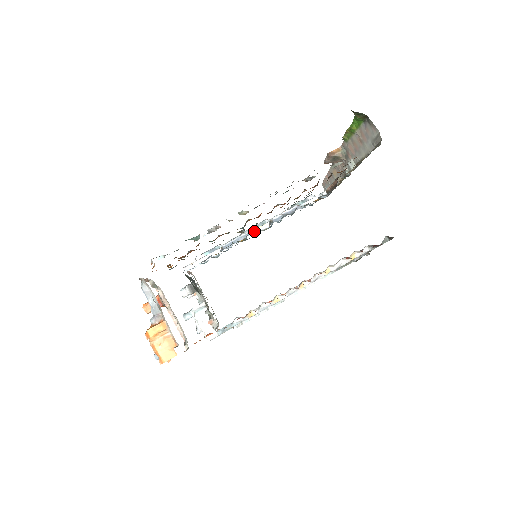
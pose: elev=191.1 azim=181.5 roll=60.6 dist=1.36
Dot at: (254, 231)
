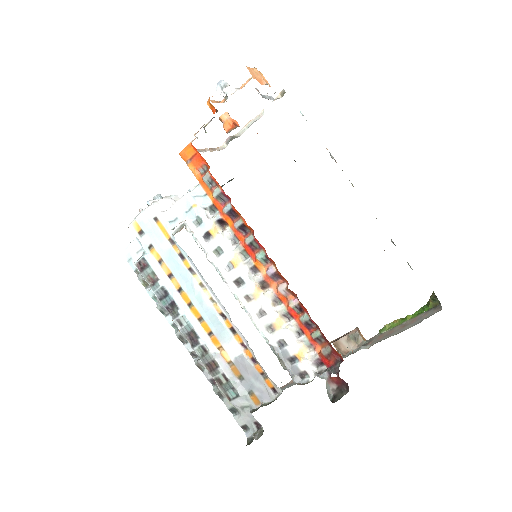
Dot at: occluded
